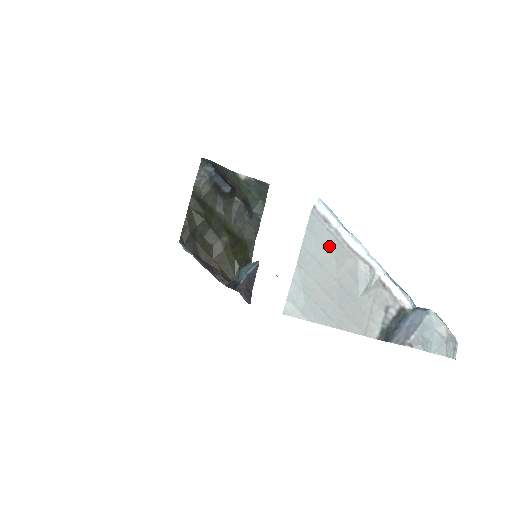
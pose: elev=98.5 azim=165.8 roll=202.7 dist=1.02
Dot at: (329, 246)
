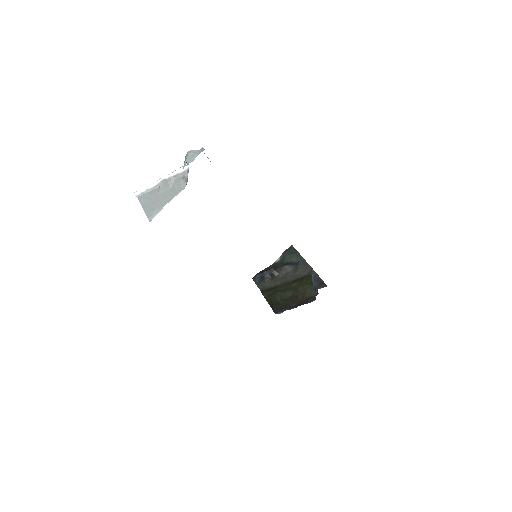
Dot at: (149, 195)
